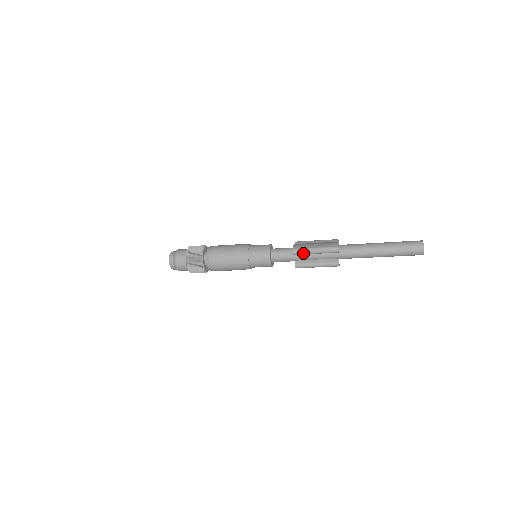
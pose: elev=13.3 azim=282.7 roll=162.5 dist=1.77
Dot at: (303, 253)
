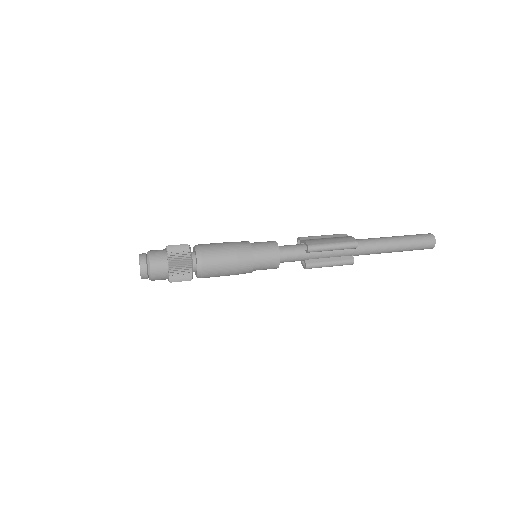
Dot at: (319, 250)
